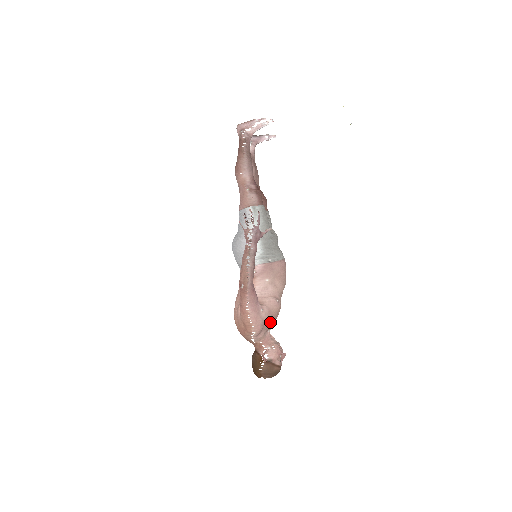
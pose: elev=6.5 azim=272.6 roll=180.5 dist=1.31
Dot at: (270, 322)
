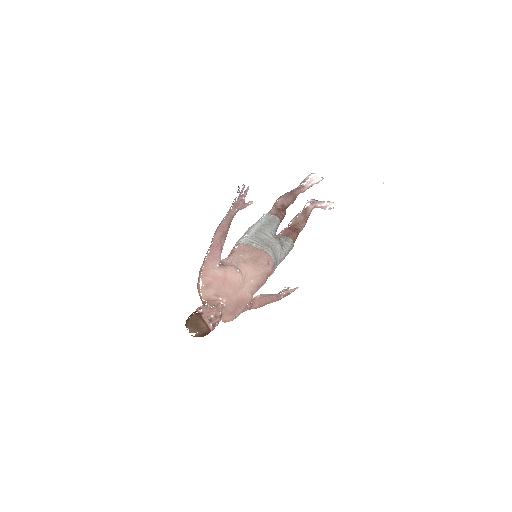
Dot at: (222, 285)
